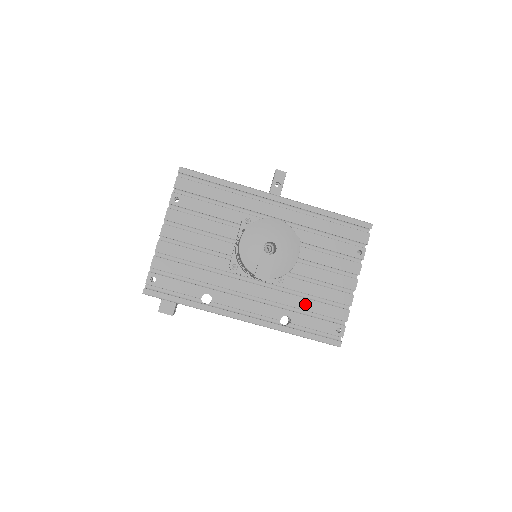
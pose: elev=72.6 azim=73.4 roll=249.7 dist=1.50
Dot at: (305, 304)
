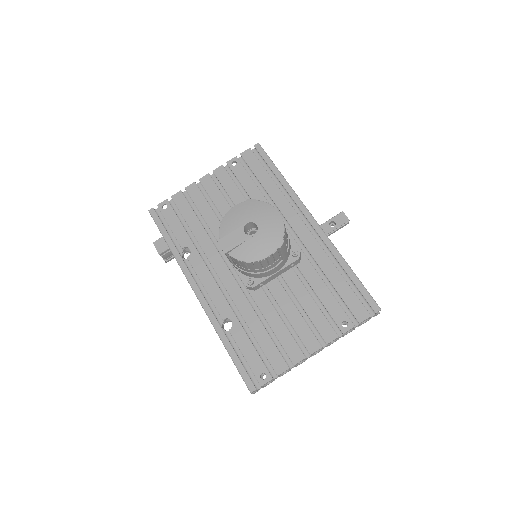
Dot at: (255, 325)
